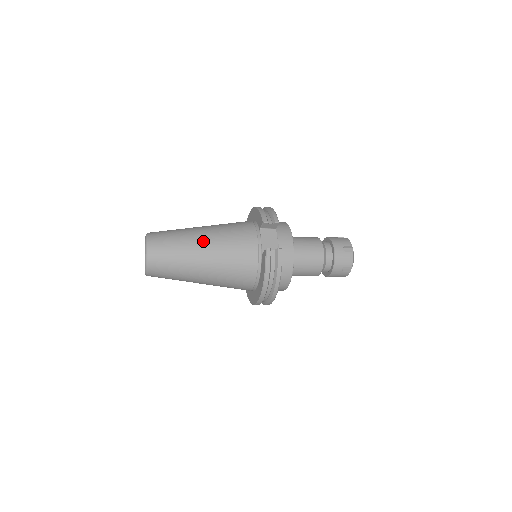
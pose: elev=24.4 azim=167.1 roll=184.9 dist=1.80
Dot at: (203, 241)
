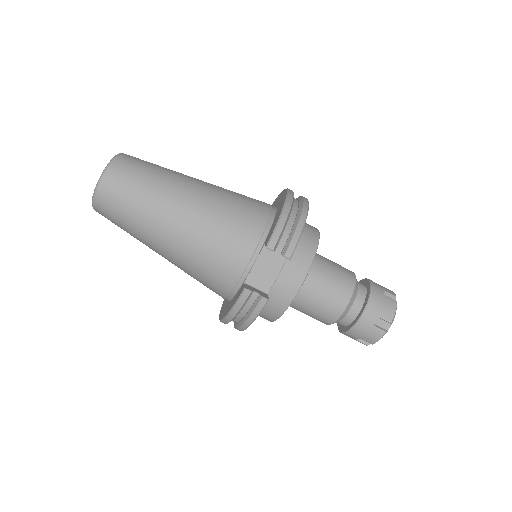
Dot at: (175, 218)
